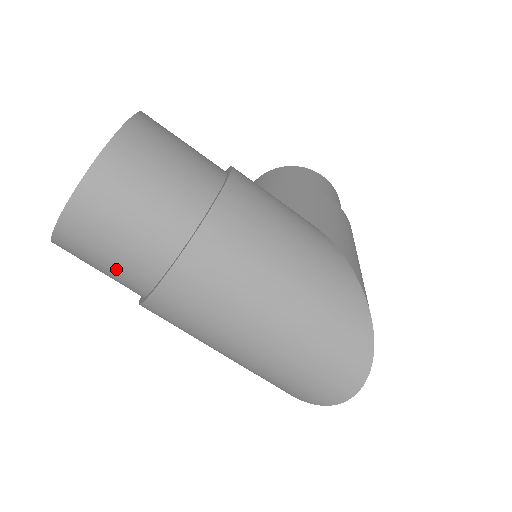
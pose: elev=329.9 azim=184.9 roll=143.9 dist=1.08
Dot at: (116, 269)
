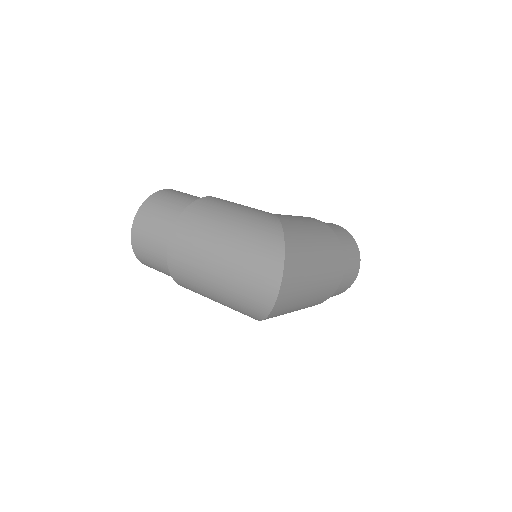
Dot at: (155, 254)
